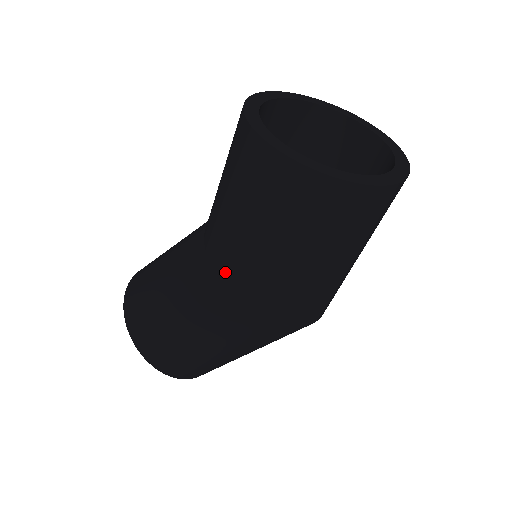
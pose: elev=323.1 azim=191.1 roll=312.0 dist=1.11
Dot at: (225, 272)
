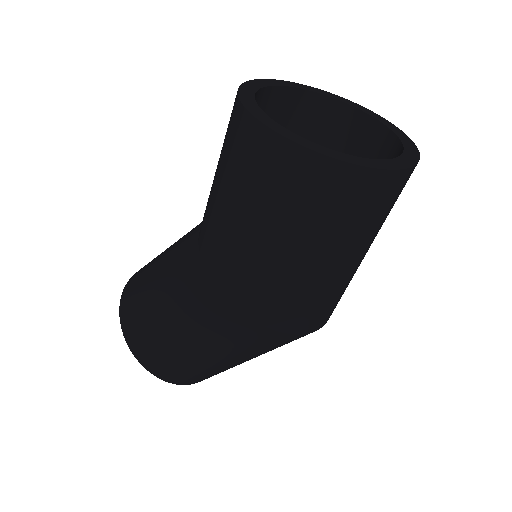
Dot at: (211, 262)
